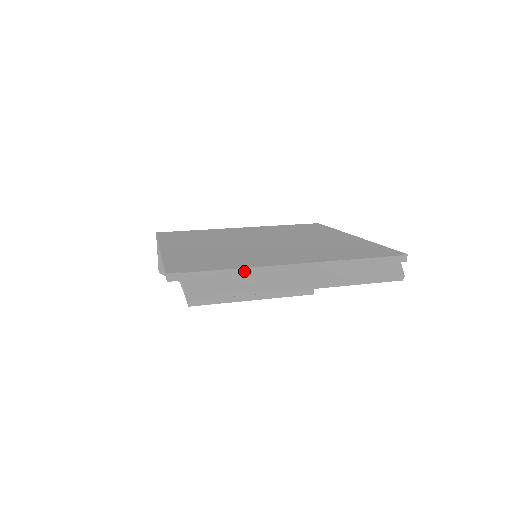
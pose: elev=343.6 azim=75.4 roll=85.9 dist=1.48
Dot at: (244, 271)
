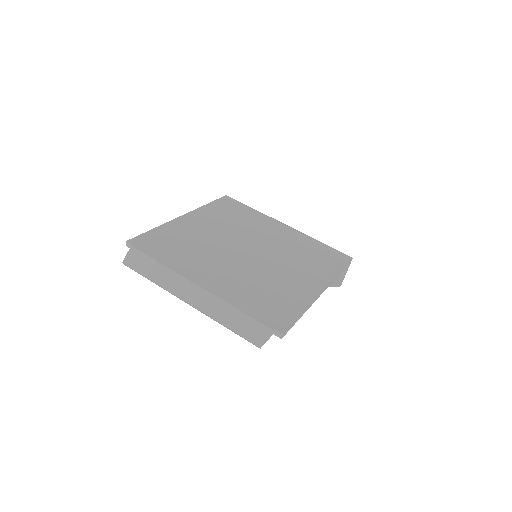
Dot at: (163, 268)
